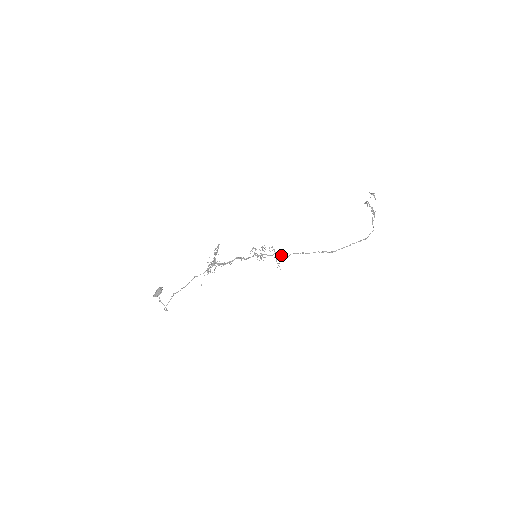
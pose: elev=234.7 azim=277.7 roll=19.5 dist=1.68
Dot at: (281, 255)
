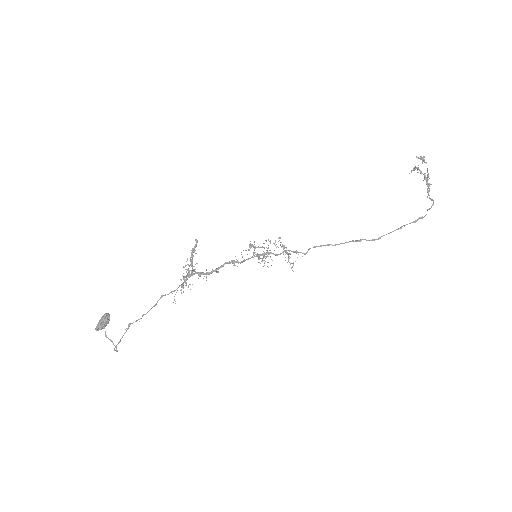
Dot at: (295, 252)
